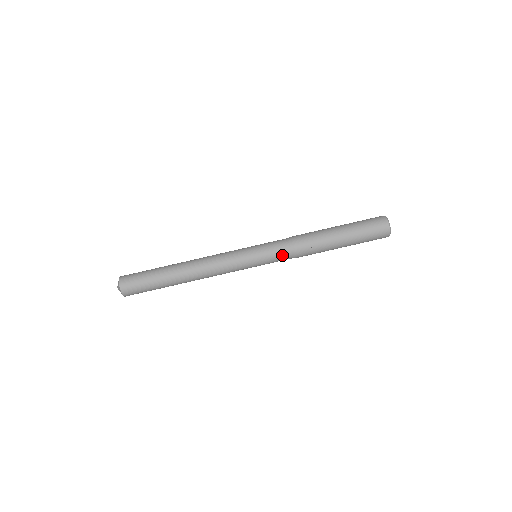
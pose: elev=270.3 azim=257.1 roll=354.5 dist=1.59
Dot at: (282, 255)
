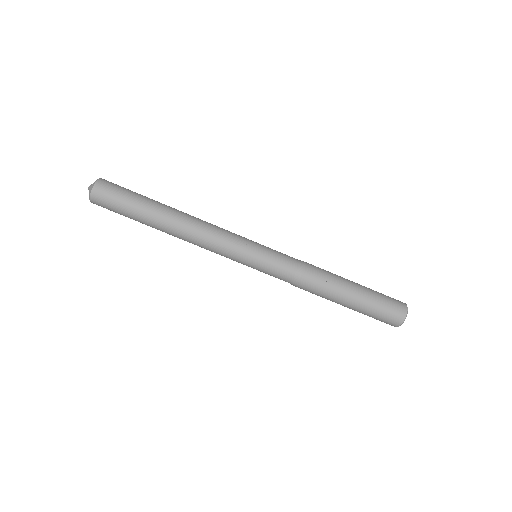
Dot at: (284, 273)
